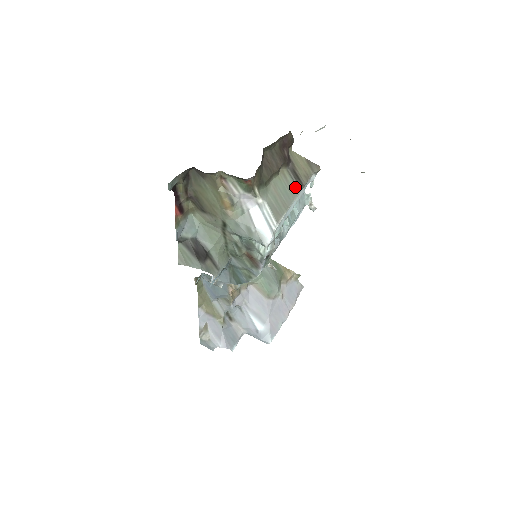
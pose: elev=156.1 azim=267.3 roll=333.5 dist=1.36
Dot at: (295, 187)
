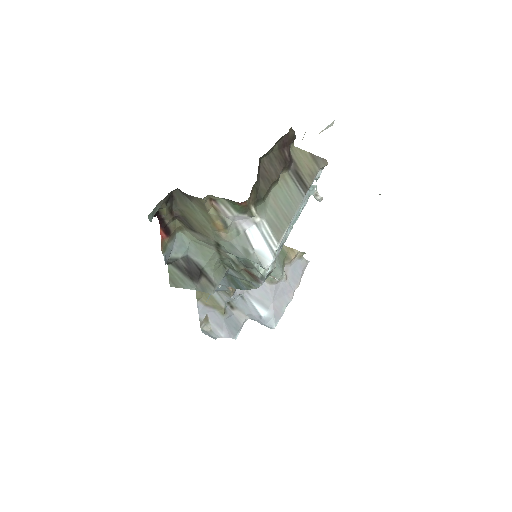
Dot at: (298, 192)
